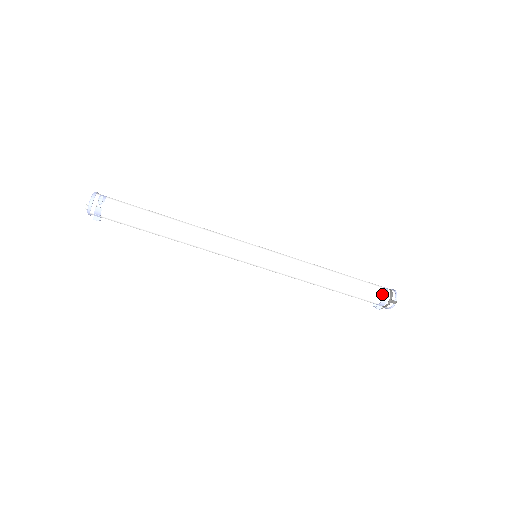
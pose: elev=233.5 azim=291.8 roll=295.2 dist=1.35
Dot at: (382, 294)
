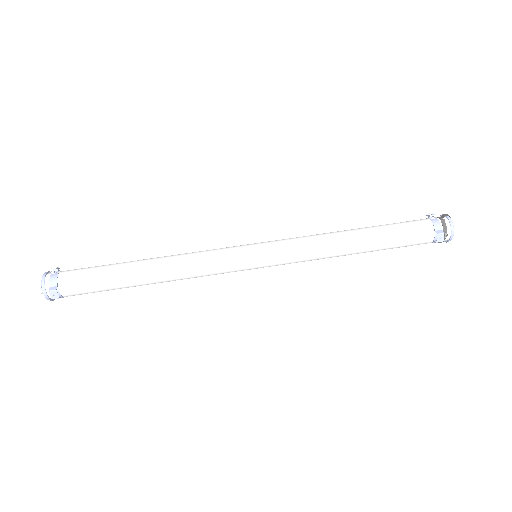
Dot at: (425, 219)
